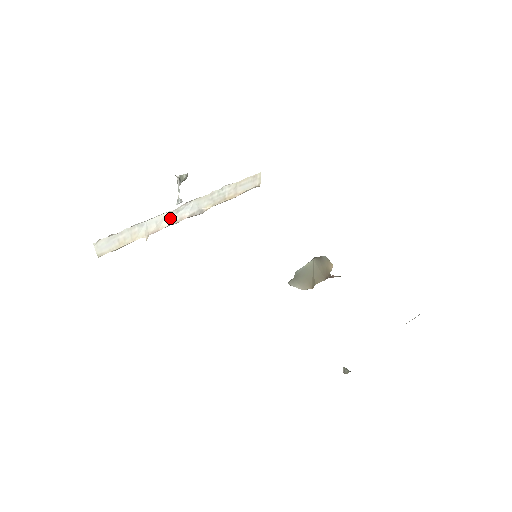
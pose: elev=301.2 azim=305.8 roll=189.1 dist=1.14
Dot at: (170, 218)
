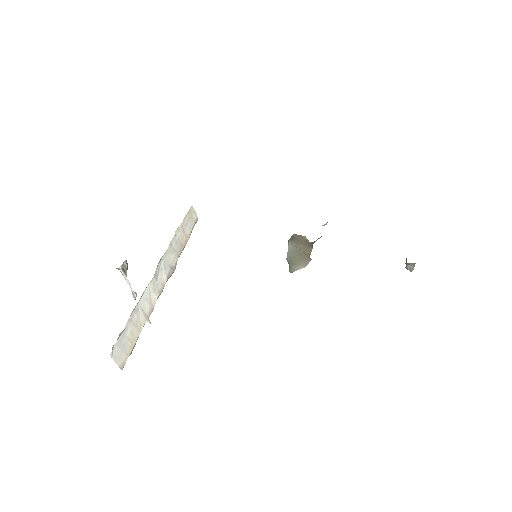
Dot at: (154, 289)
